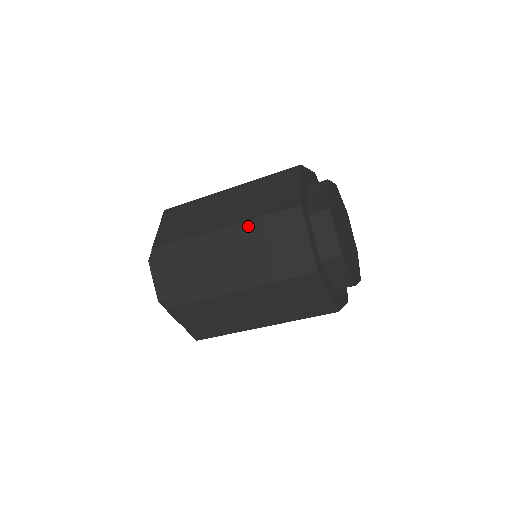
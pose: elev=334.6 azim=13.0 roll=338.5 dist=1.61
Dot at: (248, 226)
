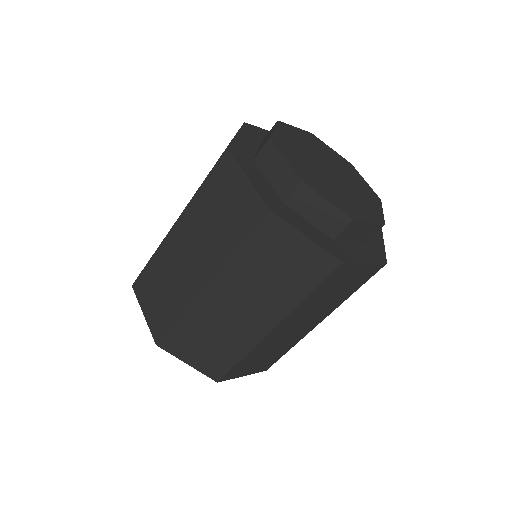
Dot at: (298, 309)
